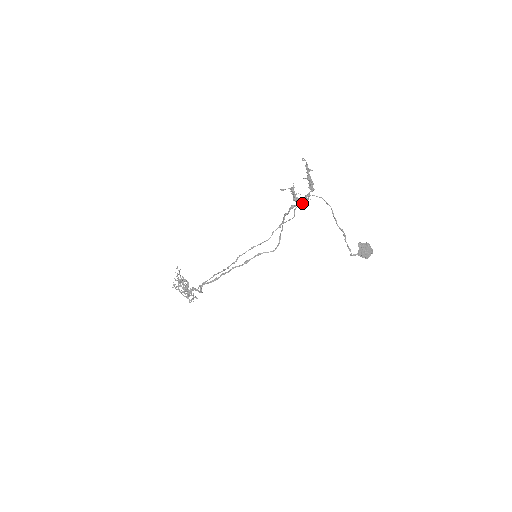
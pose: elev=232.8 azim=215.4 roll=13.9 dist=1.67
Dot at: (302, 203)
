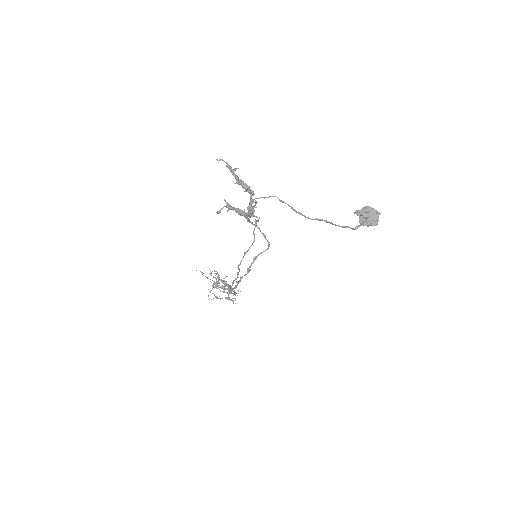
Dot at: (250, 215)
